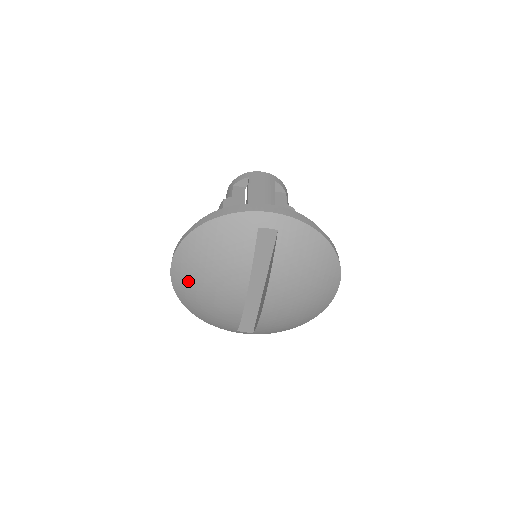
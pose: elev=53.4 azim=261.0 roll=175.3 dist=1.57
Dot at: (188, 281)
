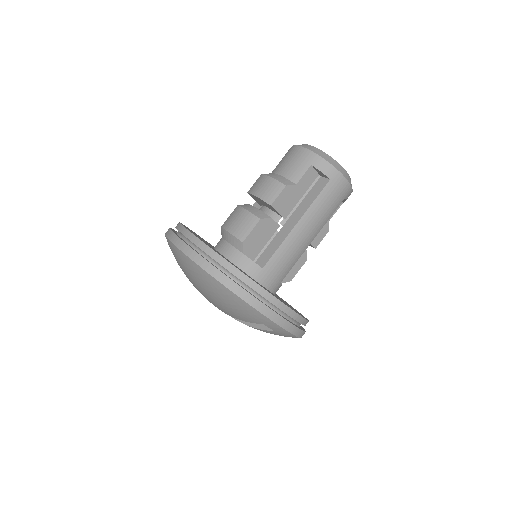
Dot at: (181, 264)
